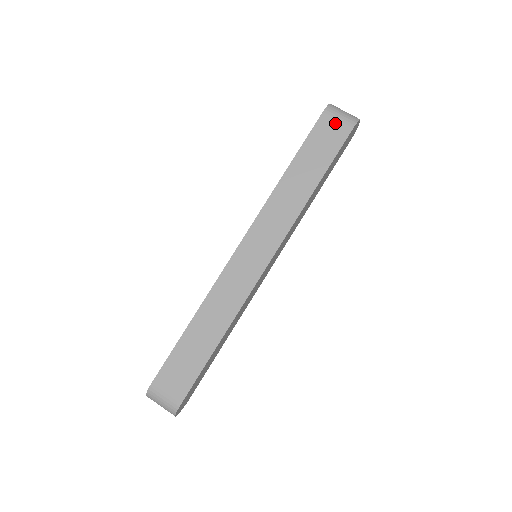
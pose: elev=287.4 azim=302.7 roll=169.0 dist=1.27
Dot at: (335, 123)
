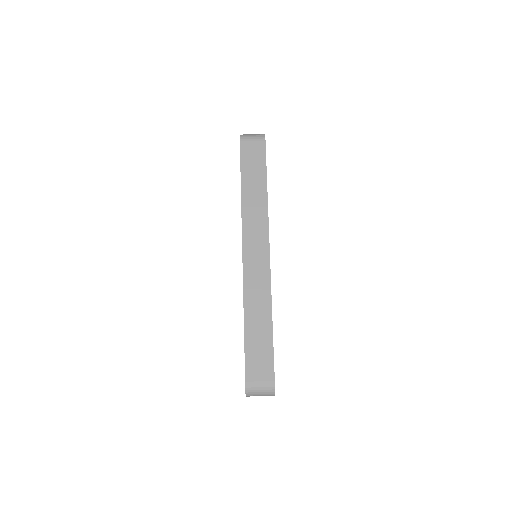
Dot at: (252, 144)
